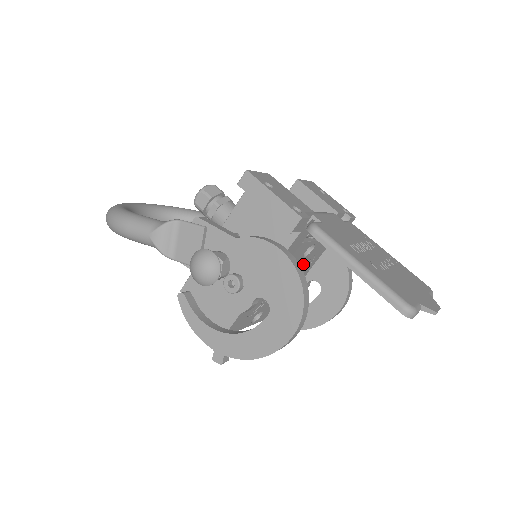
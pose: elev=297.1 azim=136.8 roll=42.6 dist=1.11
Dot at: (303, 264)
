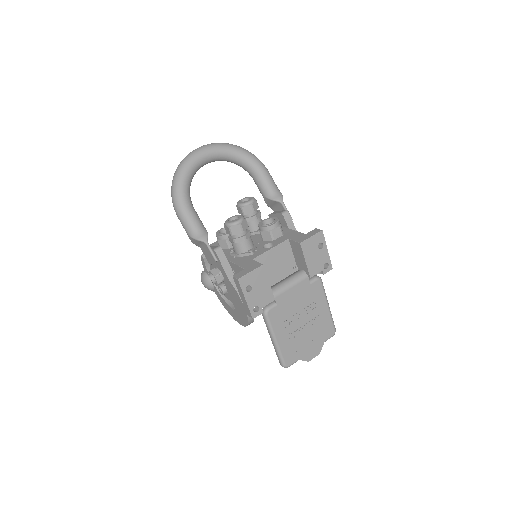
Dot at: occluded
